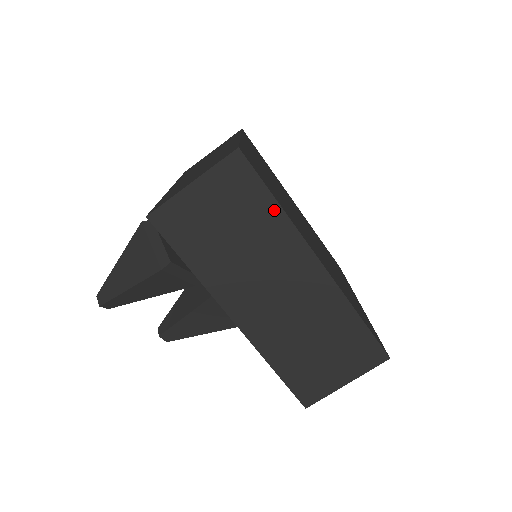
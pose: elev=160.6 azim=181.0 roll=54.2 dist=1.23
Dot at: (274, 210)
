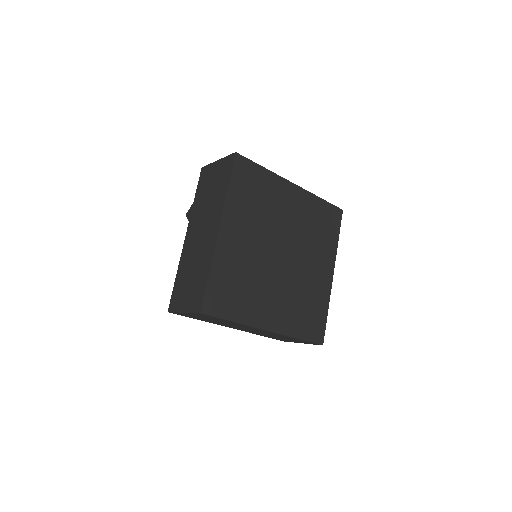
Dot at: (225, 189)
